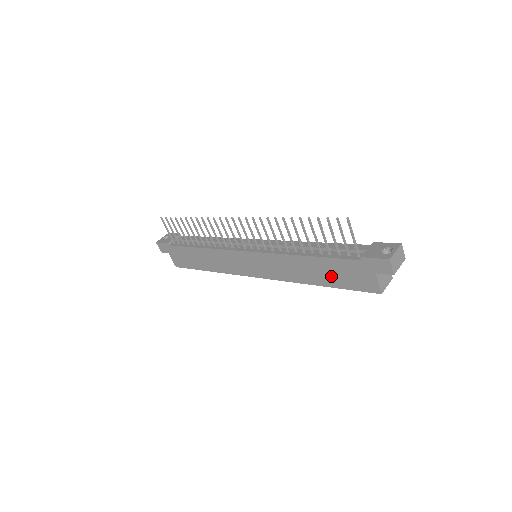
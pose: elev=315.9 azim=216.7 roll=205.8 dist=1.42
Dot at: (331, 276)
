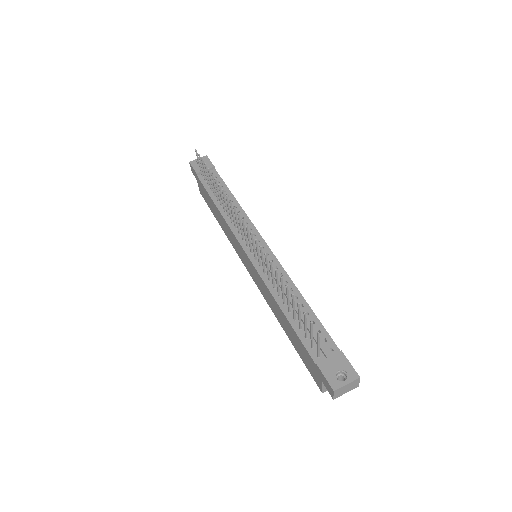
Dot at: (295, 341)
